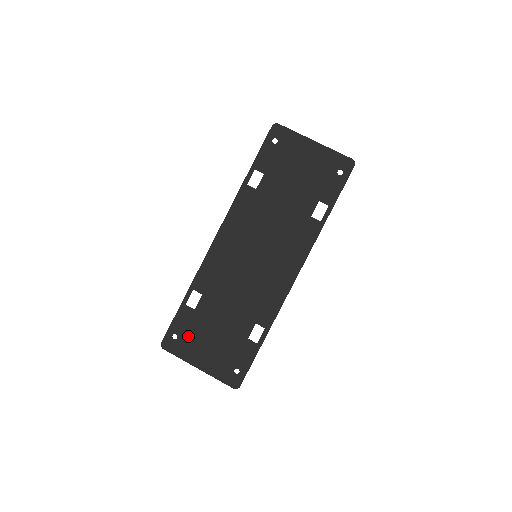
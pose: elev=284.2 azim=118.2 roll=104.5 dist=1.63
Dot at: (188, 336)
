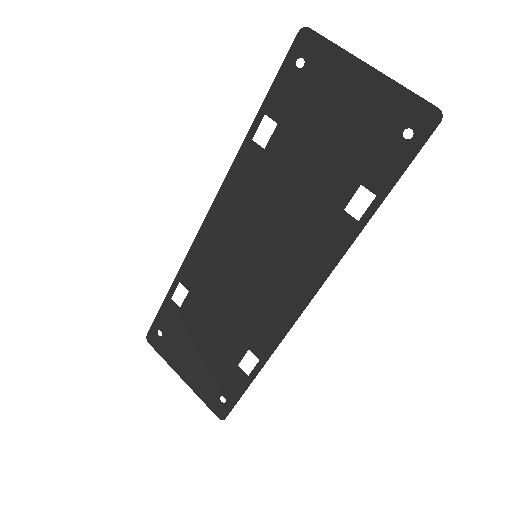
Dot at: (173, 337)
